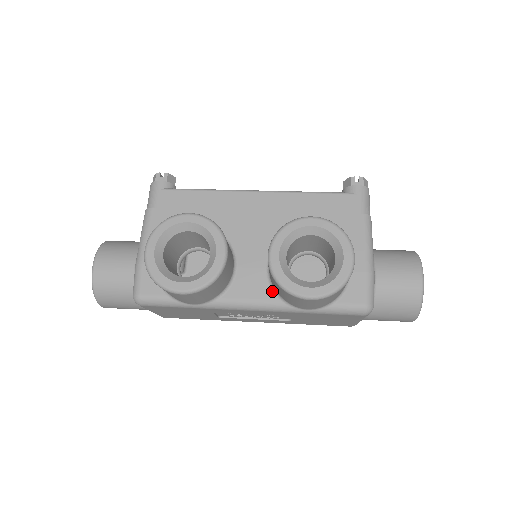
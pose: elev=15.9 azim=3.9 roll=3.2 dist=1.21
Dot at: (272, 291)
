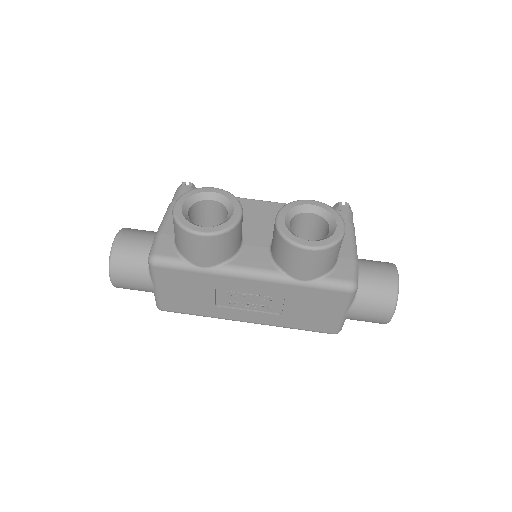
Dot at: (272, 263)
